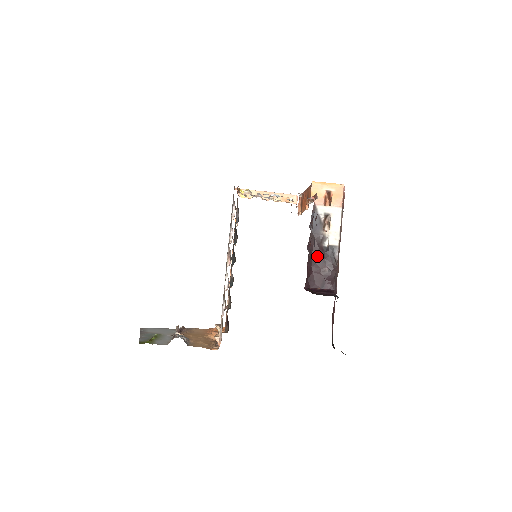
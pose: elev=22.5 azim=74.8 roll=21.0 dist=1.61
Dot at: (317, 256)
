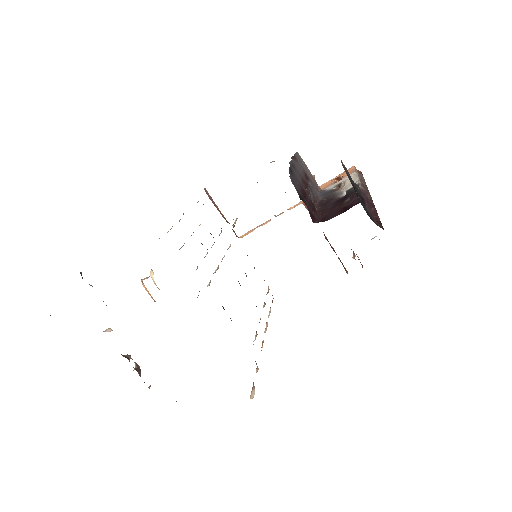
Dot at: (331, 204)
